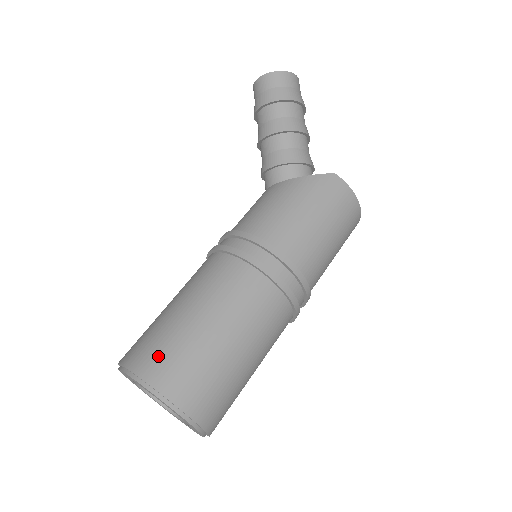
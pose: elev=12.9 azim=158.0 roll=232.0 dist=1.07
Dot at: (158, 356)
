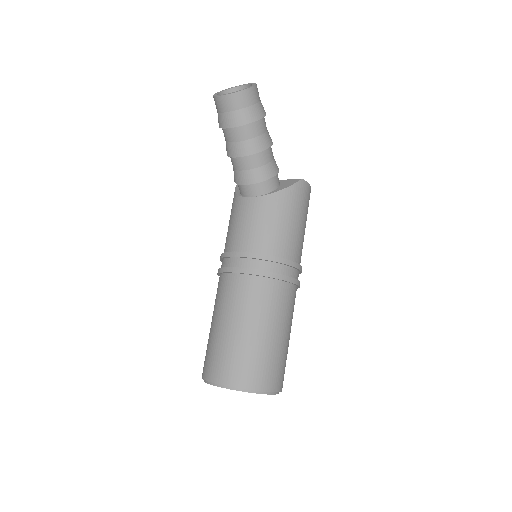
Dot at: (258, 372)
